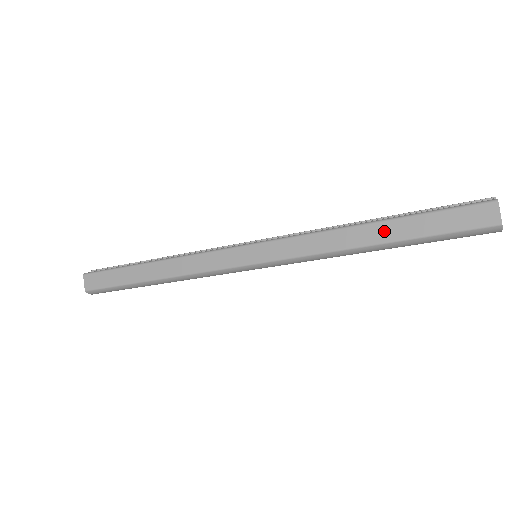
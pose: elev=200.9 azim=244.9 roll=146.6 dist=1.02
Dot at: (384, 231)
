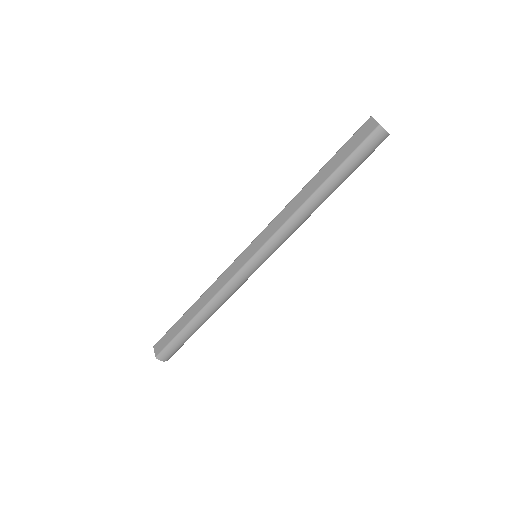
Dot at: (318, 179)
